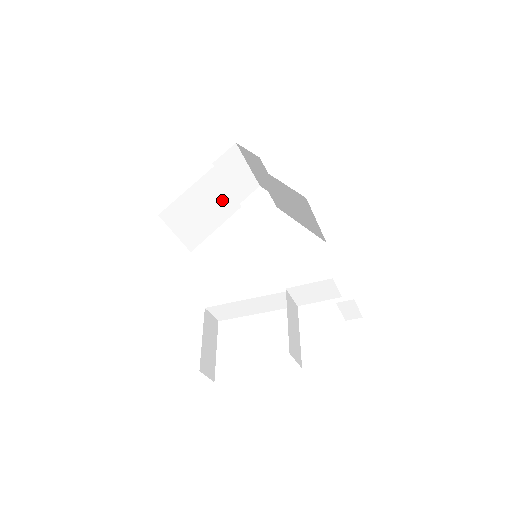
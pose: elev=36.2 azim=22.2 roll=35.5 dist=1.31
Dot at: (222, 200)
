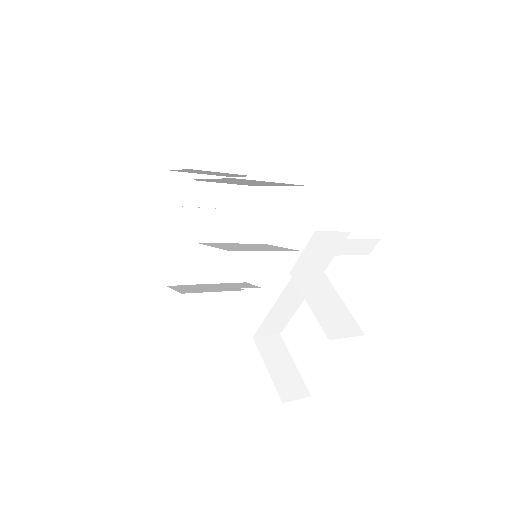
Dot at: (208, 222)
